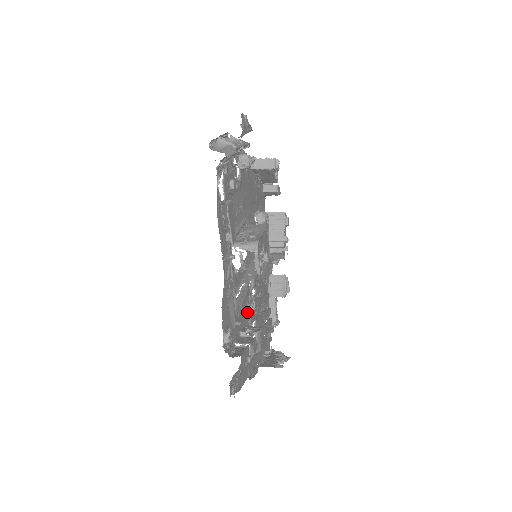
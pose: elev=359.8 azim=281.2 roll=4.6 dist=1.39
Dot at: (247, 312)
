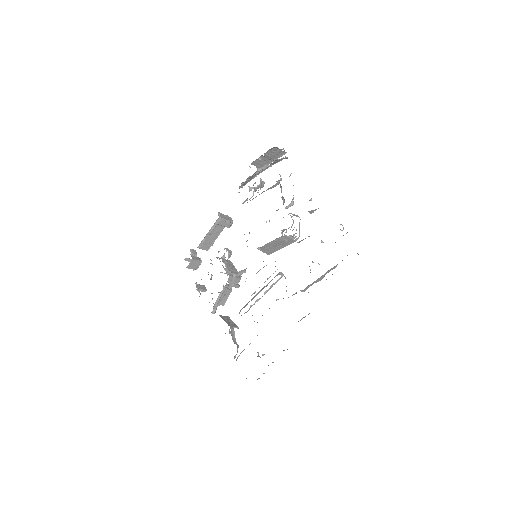
Dot at: occluded
